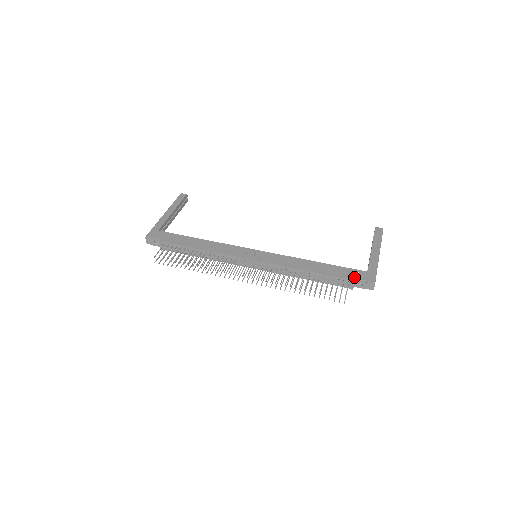
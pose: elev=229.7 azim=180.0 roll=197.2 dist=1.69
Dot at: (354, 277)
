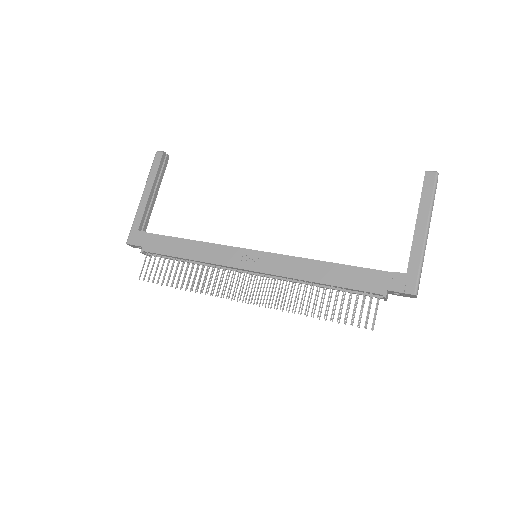
Dot at: (385, 288)
